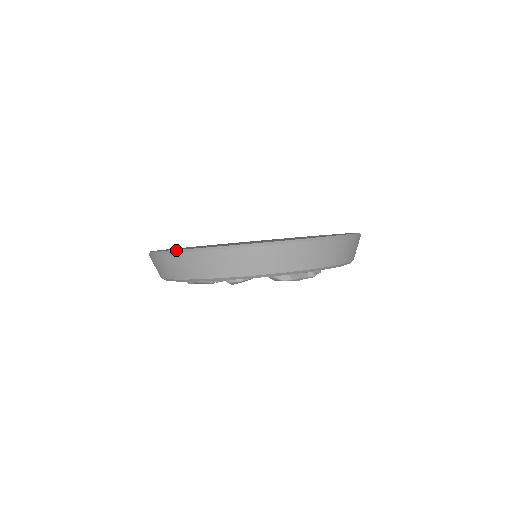
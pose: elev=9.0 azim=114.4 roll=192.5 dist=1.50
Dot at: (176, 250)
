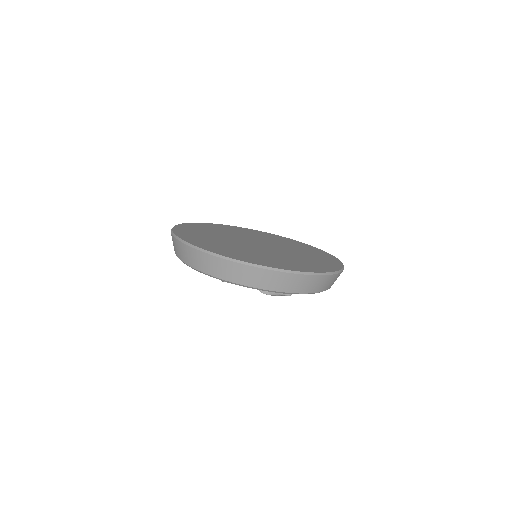
Dot at: (188, 243)
